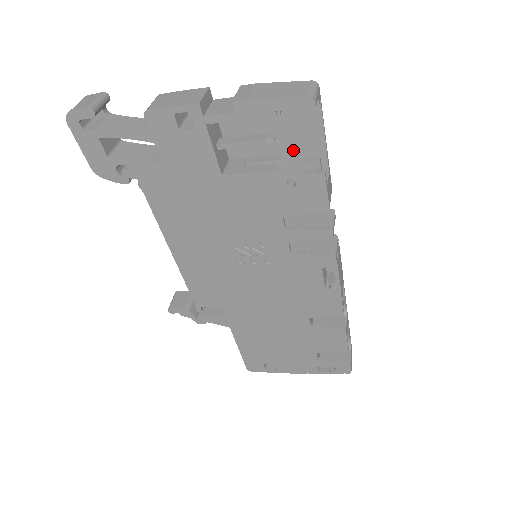
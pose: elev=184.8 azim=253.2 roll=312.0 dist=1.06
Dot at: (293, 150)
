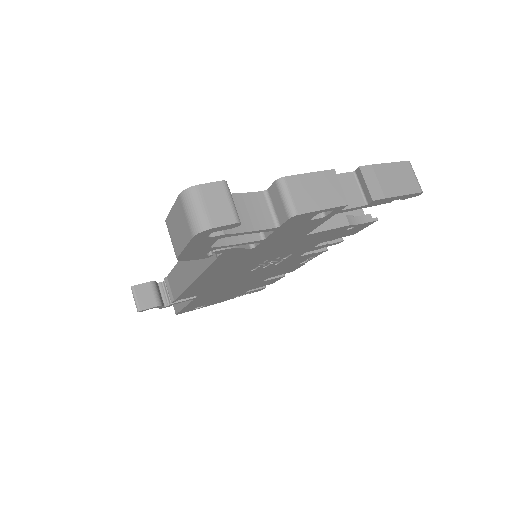
Dot at: occluded
